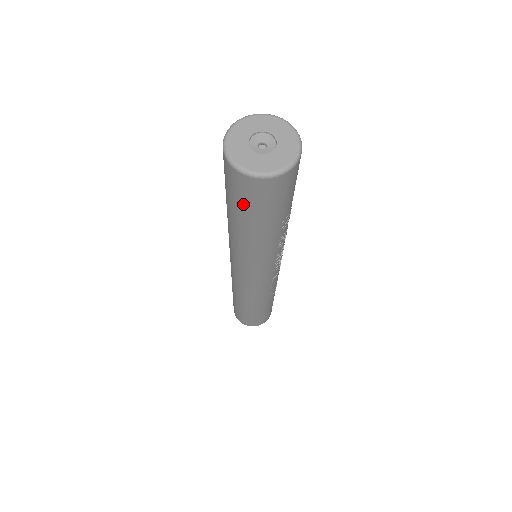
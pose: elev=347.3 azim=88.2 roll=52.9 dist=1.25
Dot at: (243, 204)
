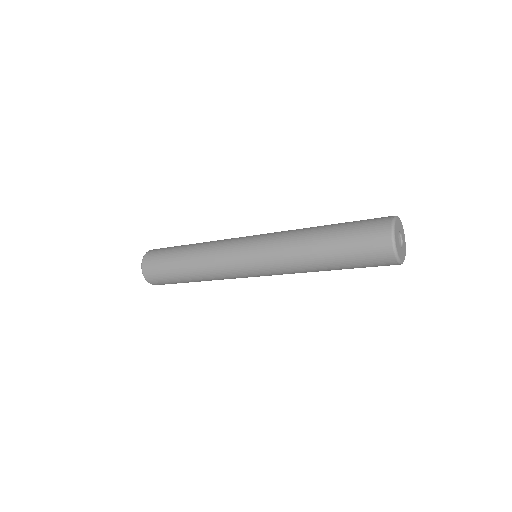
Dot at: (363, 265)
